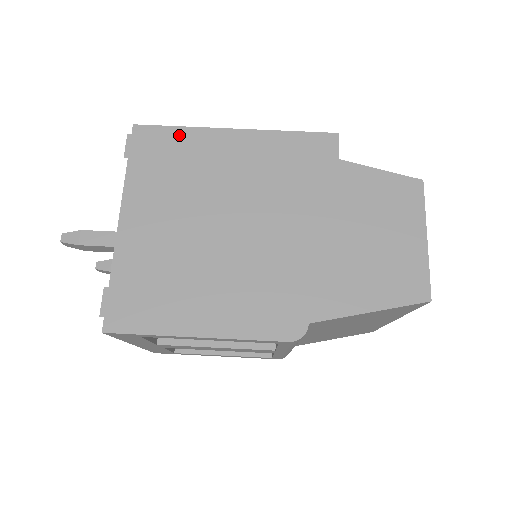
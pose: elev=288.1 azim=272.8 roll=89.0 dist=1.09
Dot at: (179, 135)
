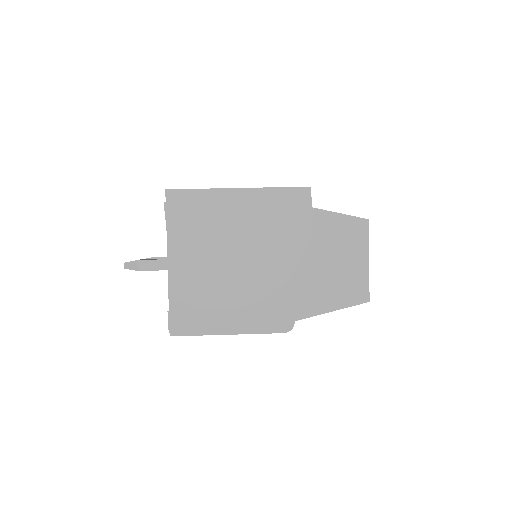
Dot at: (199, 196)
